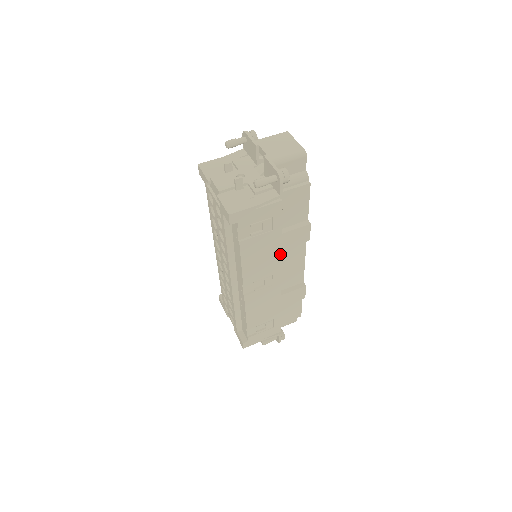
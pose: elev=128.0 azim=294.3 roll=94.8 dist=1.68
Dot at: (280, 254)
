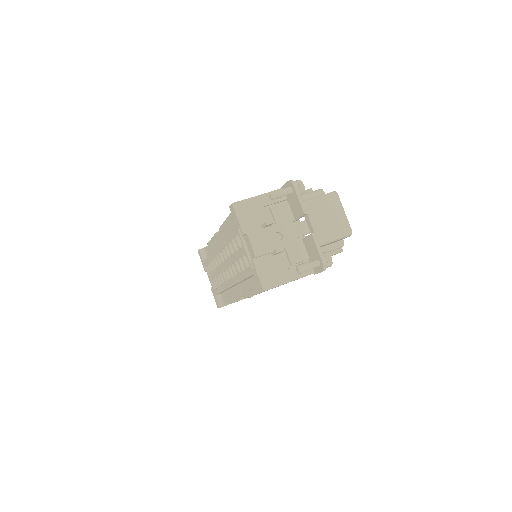
Dot at: occluded
